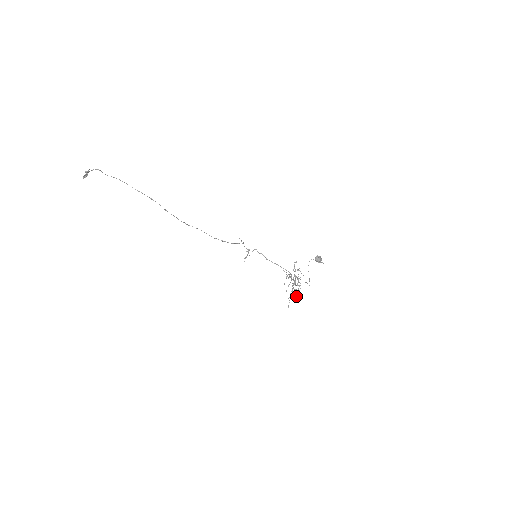
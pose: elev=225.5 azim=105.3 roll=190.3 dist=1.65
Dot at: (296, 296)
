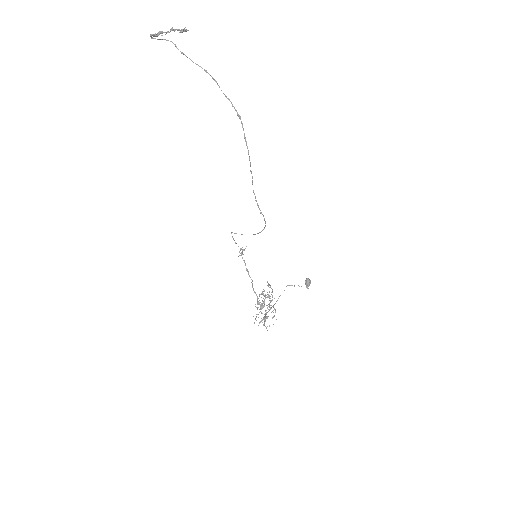
Dot at: occluded
